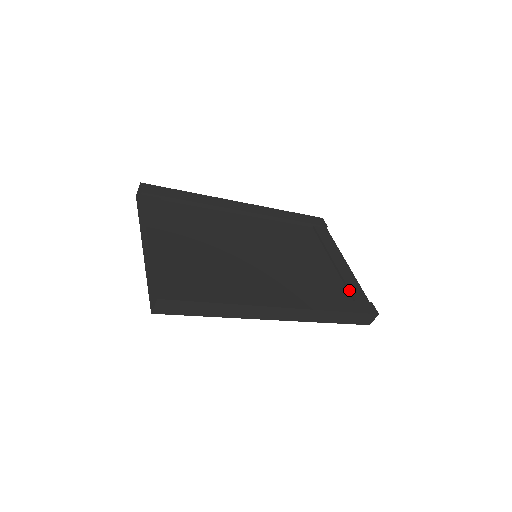
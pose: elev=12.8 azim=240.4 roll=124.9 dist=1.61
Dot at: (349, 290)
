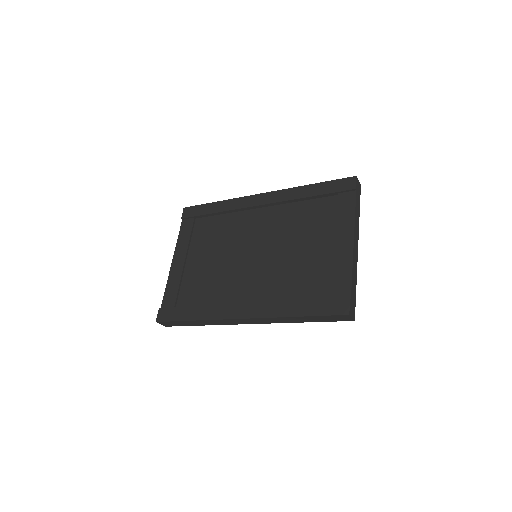
Dot at: (332, 284)
